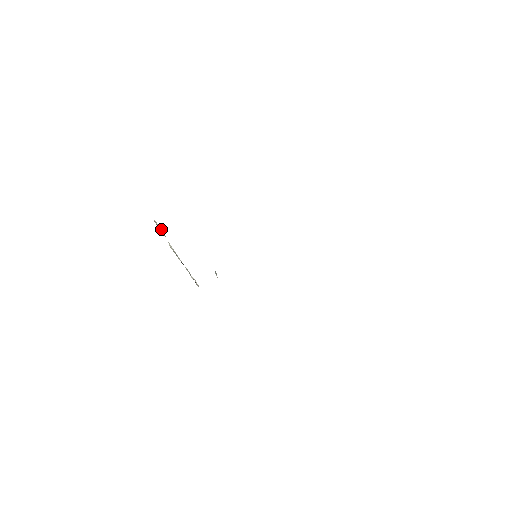
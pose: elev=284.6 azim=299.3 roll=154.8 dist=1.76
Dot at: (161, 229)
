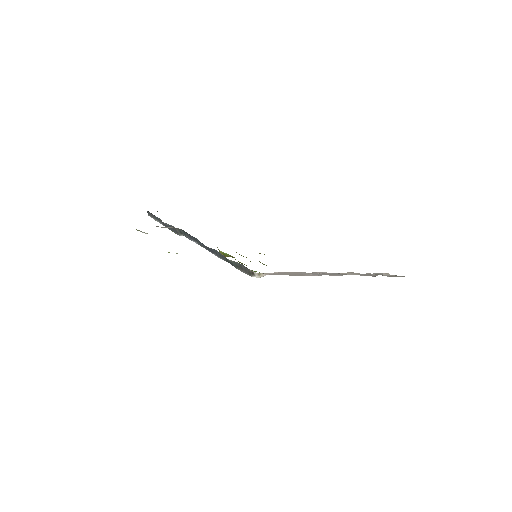
Dot at: occluded
